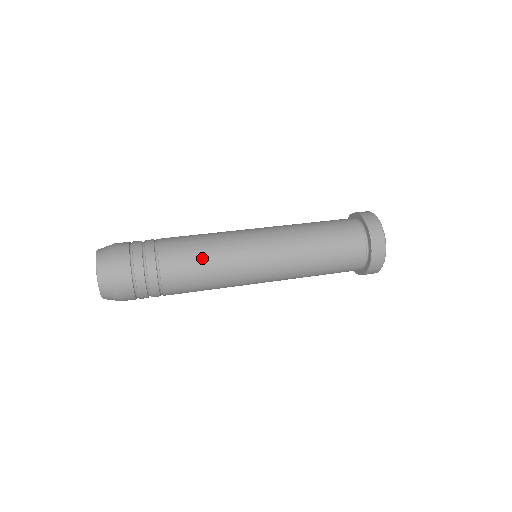
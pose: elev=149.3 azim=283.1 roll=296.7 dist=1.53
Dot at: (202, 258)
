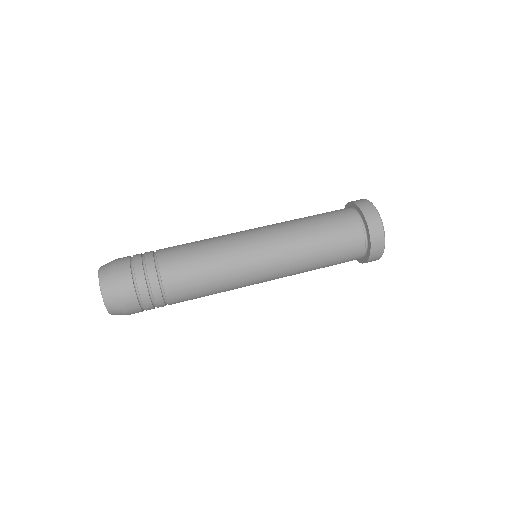
Dot at: (208, 291)
